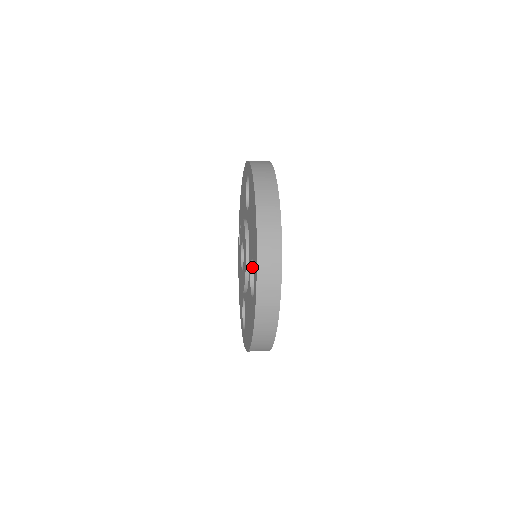
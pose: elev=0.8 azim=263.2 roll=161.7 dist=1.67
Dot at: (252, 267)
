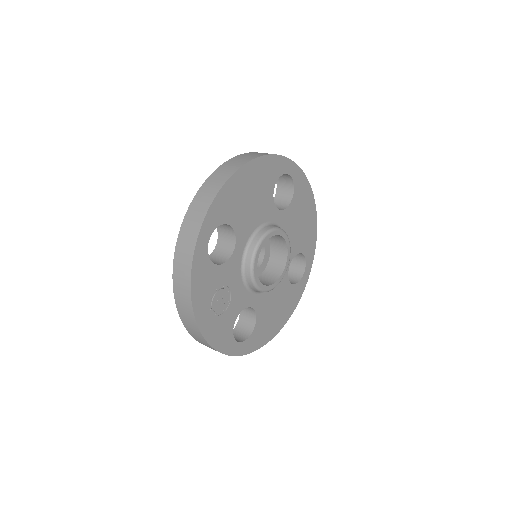
Dot at: occluded
